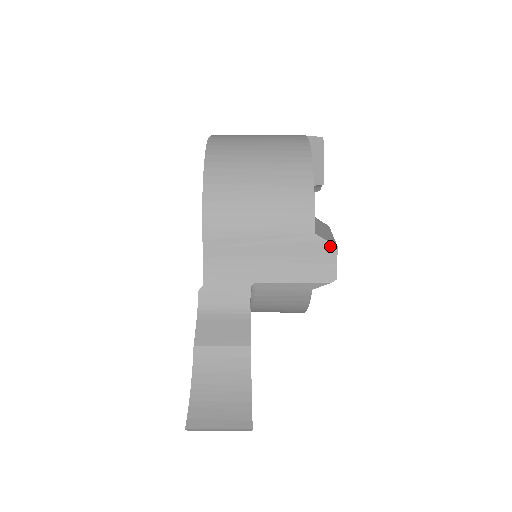
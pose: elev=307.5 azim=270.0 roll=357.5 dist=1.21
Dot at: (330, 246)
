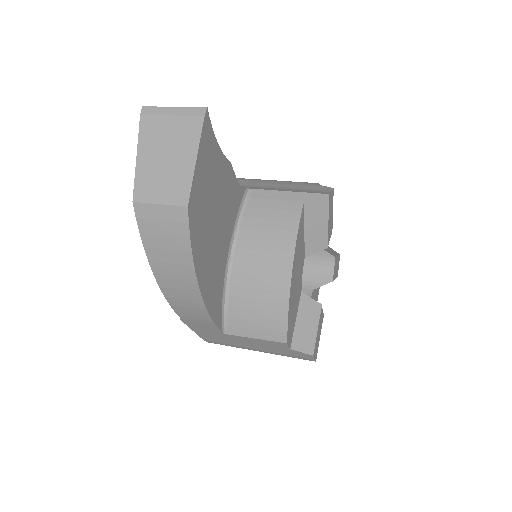
Dot at: (327, 188)
